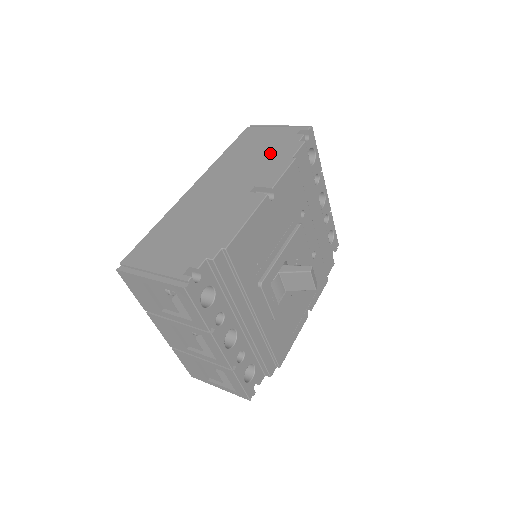
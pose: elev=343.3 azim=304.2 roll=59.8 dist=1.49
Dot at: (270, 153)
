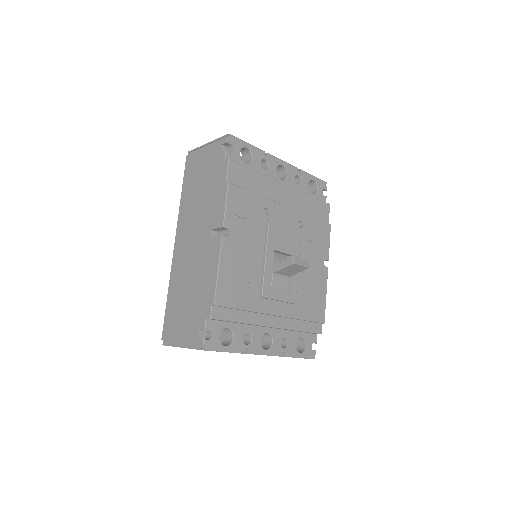
Dot at: (210, 184)
